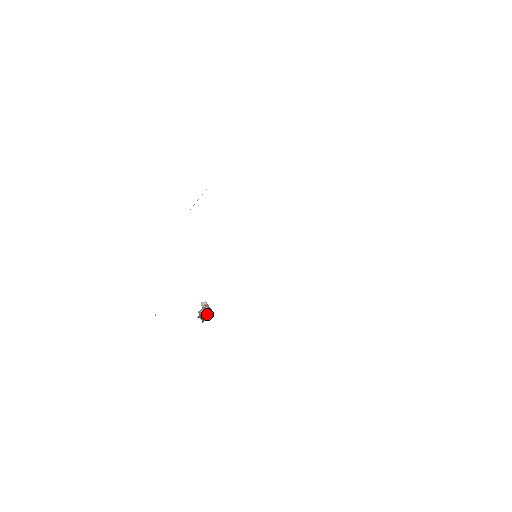
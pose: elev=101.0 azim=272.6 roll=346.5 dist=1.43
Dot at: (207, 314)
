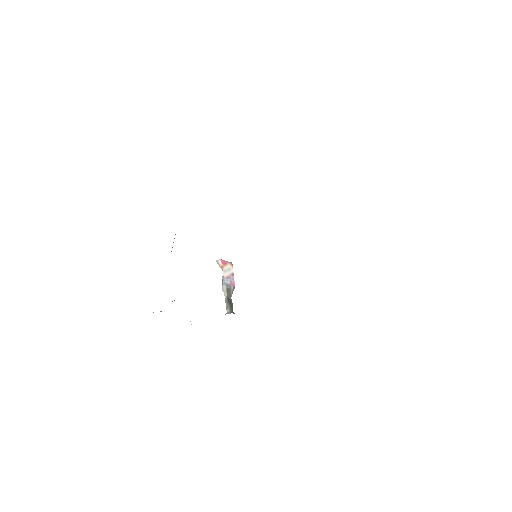
Dot at: (230, 285)
